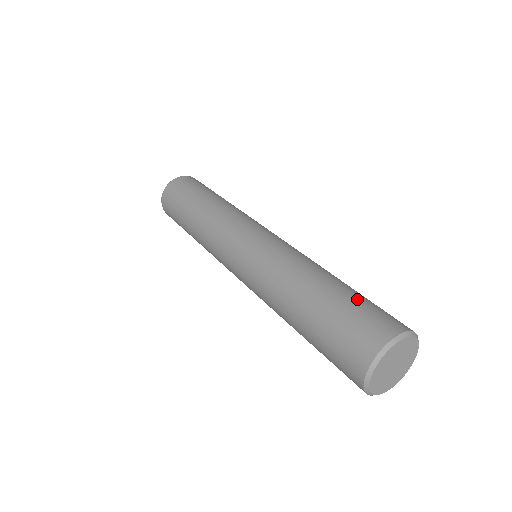
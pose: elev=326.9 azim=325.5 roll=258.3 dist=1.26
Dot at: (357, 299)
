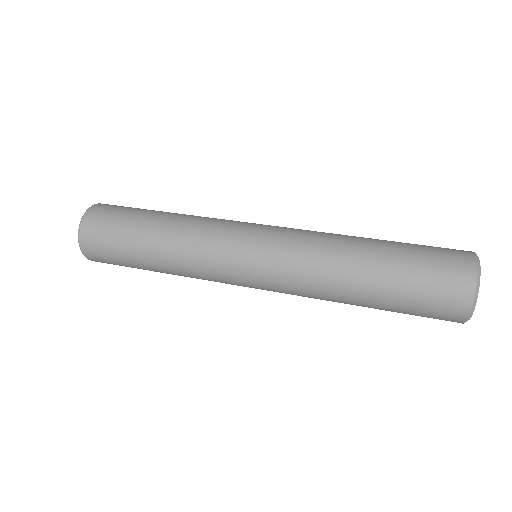
Dot at: (414, 262)
